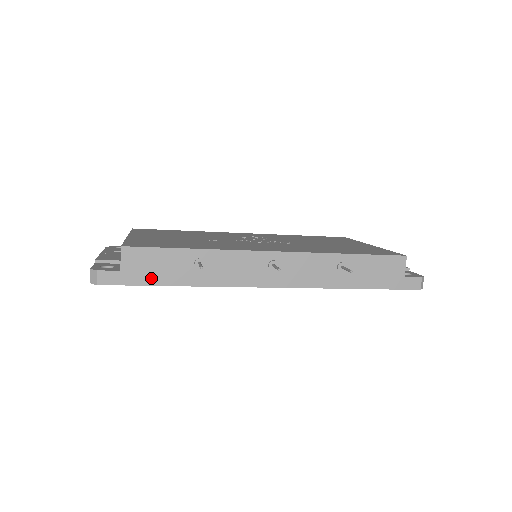
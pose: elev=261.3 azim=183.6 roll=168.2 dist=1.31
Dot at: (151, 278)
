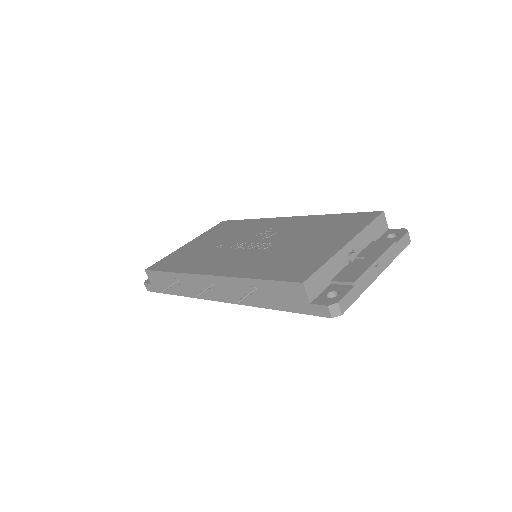
Dot at: occluded
